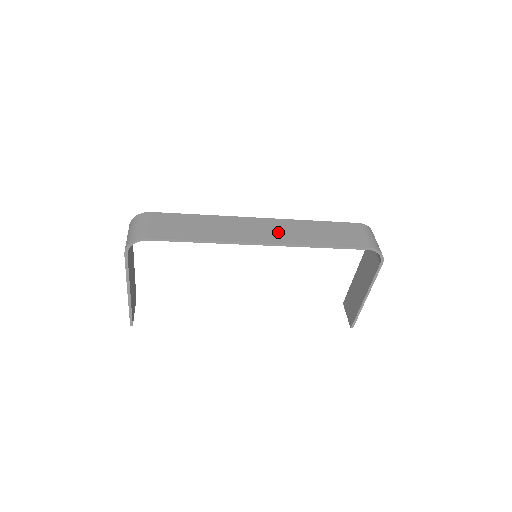
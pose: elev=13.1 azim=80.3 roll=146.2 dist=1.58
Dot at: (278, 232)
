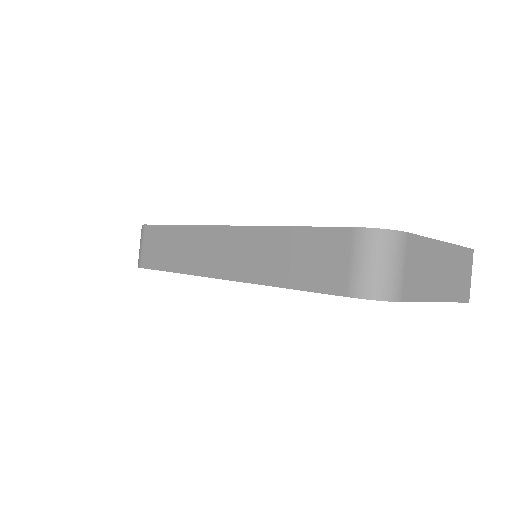
Dot at: (238, 257)
